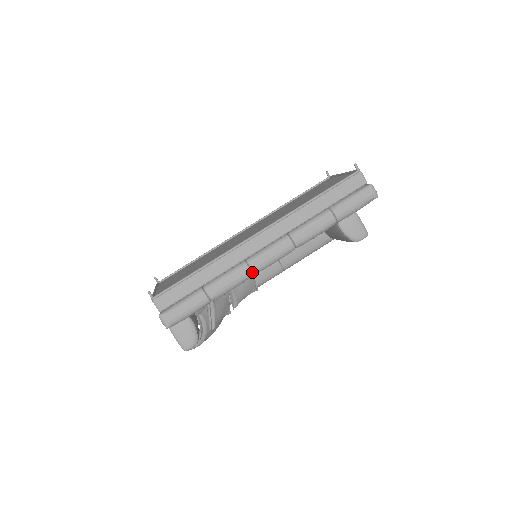
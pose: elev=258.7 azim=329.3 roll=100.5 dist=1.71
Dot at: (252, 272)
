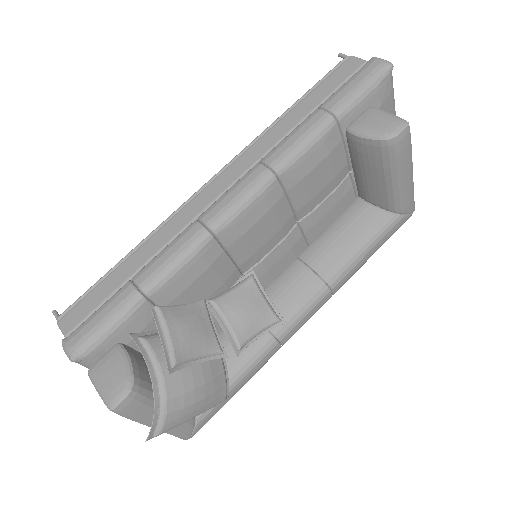
Dot at: (207, 229)
